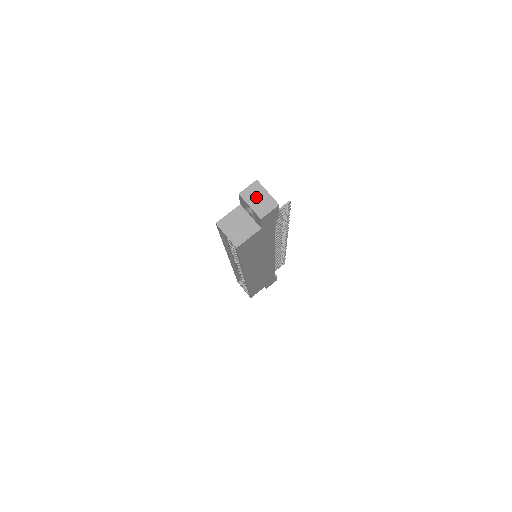
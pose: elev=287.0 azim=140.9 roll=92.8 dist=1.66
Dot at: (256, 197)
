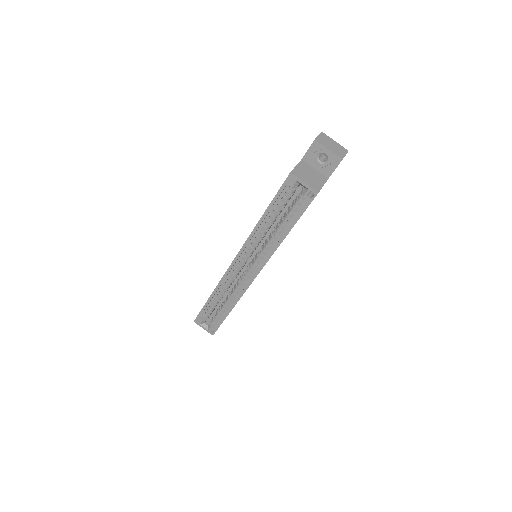
Dot at: (329, 143)
